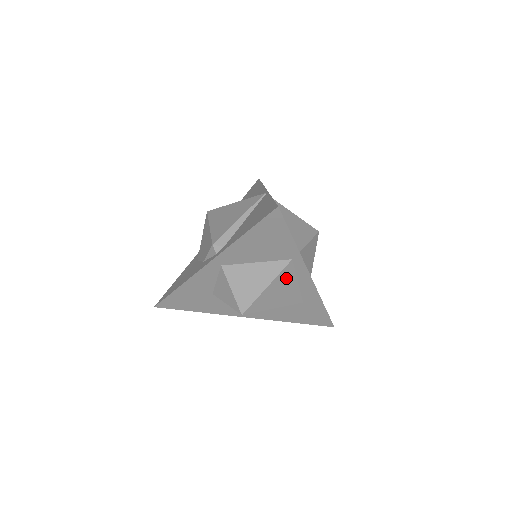
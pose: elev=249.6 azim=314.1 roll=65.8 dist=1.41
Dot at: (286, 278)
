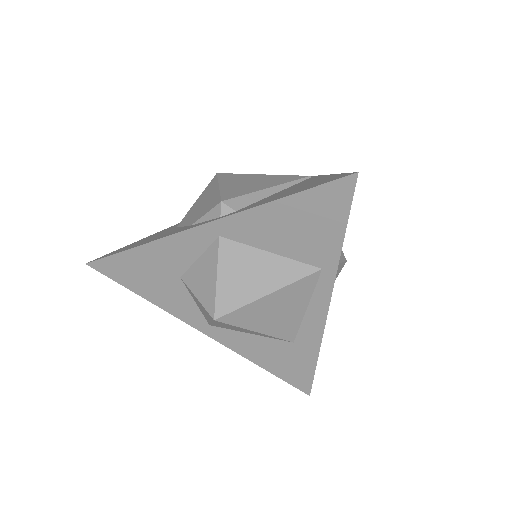
Dot at: (298, 294)
